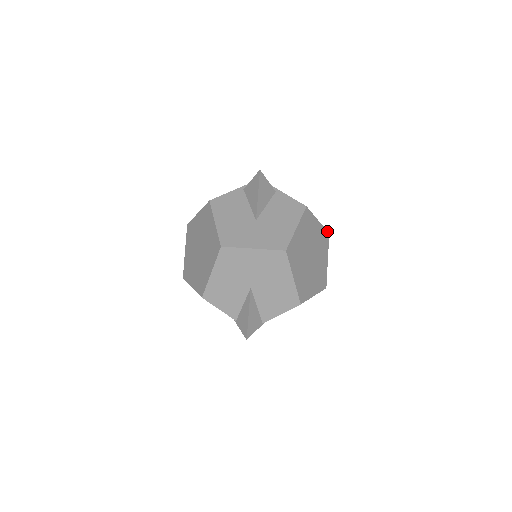
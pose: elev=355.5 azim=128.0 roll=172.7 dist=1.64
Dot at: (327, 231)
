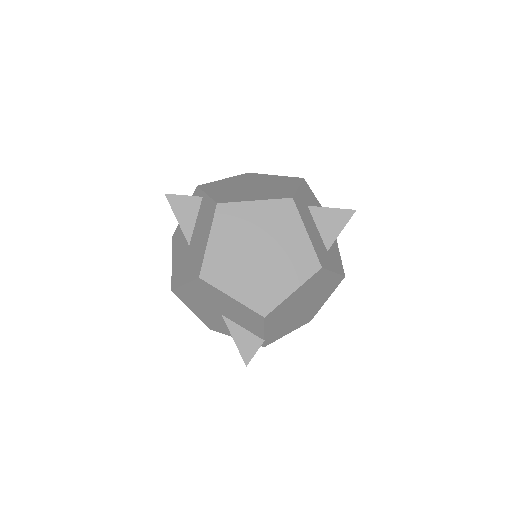
Dot at: (286, 198)
